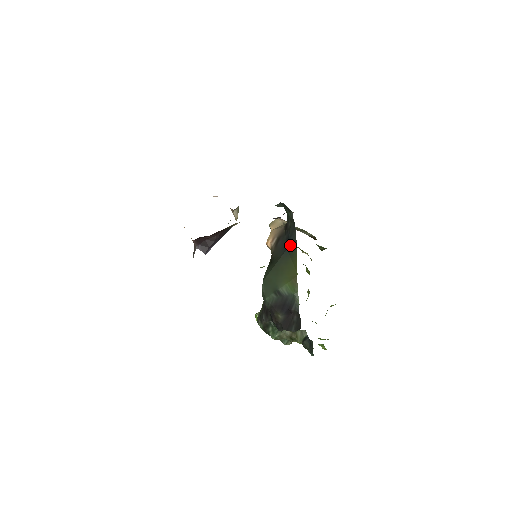
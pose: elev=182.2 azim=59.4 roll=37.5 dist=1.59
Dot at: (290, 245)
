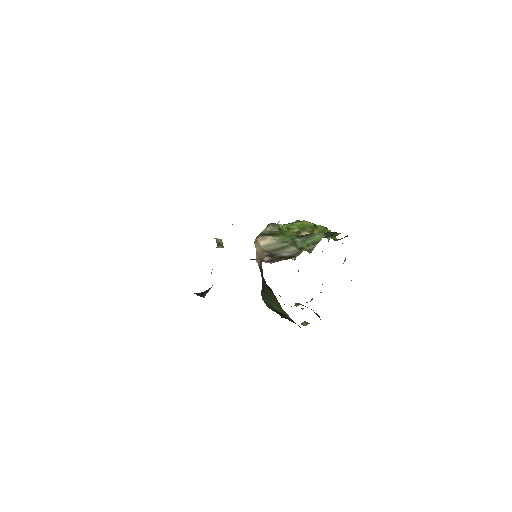
Dot at: (268, 286)
